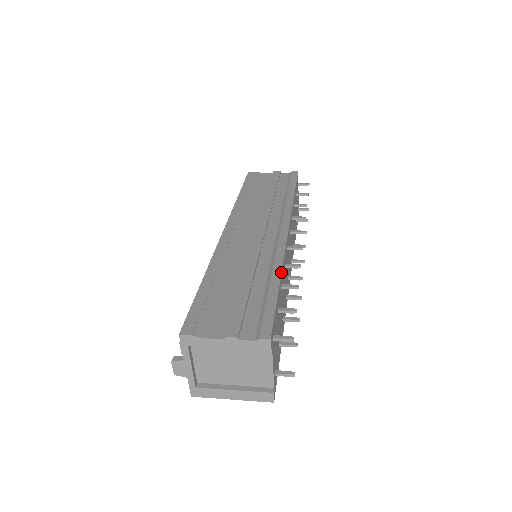
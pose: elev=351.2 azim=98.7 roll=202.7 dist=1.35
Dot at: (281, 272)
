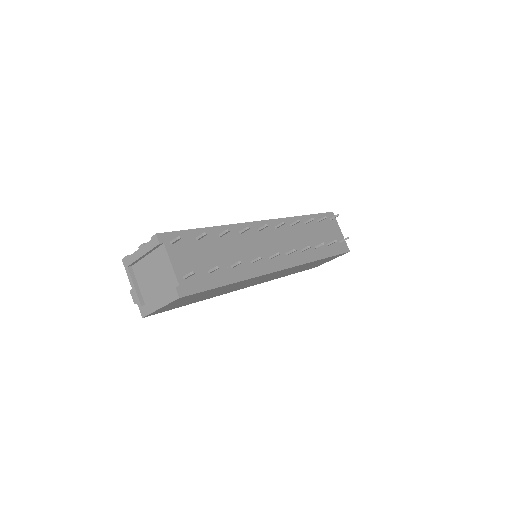
Dot at: (219, 226)
